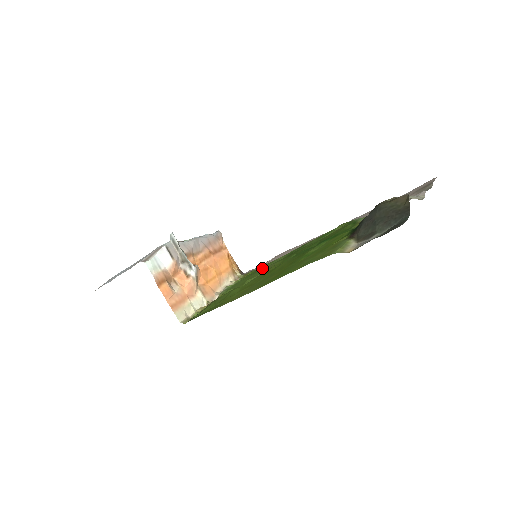
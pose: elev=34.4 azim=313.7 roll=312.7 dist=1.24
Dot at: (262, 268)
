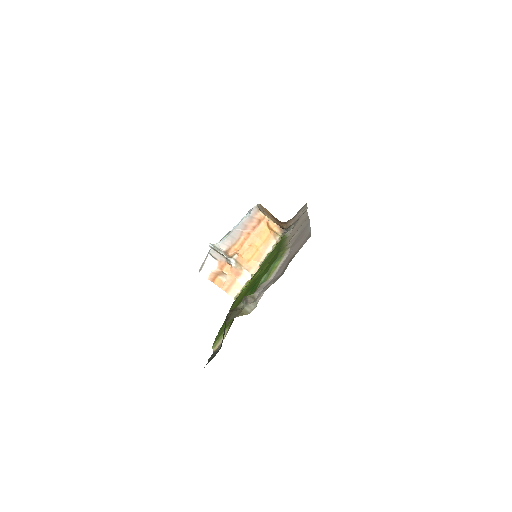
Dot at: (278, 246)
